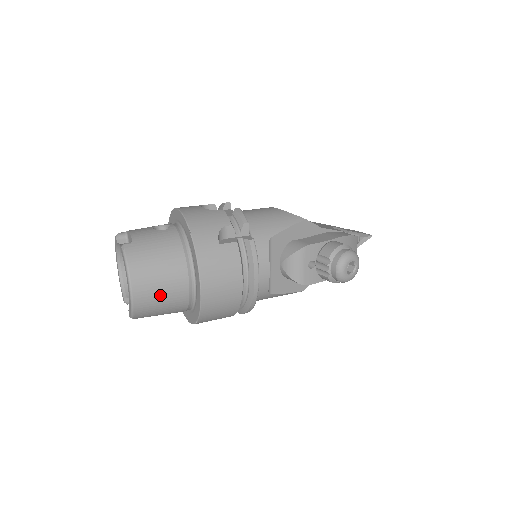
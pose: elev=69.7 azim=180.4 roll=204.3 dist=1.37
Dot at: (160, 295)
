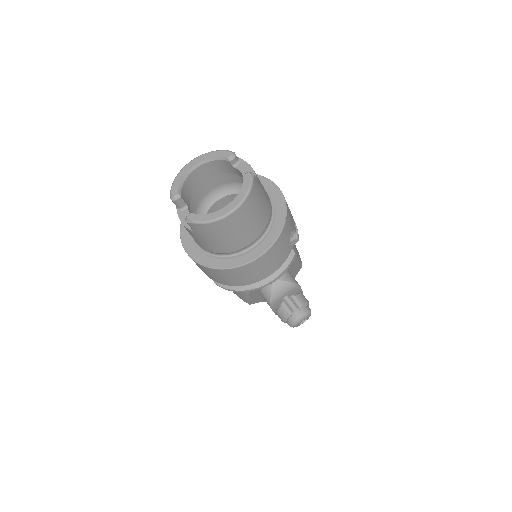
Dot at: (235, 232)
